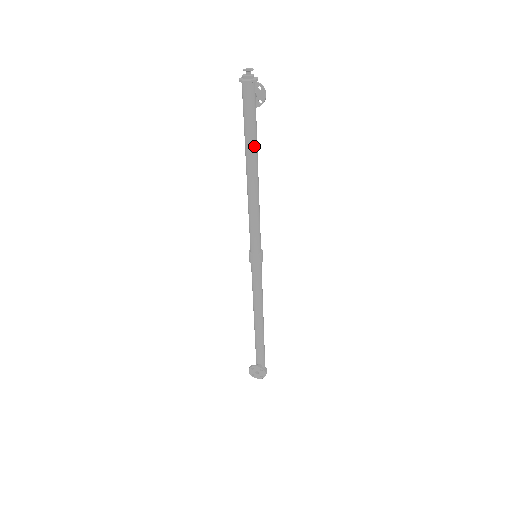
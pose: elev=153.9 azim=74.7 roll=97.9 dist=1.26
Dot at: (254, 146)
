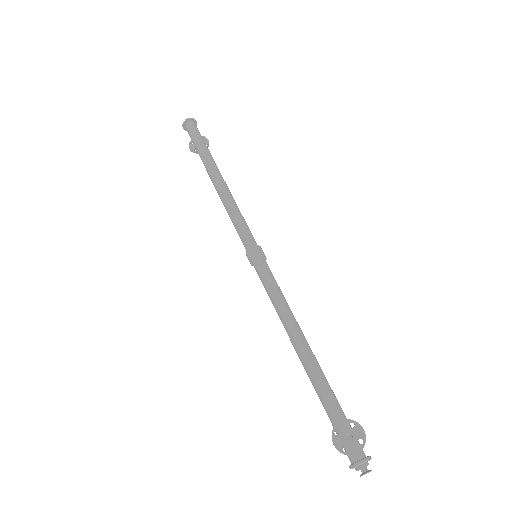
Dot at: occluded
